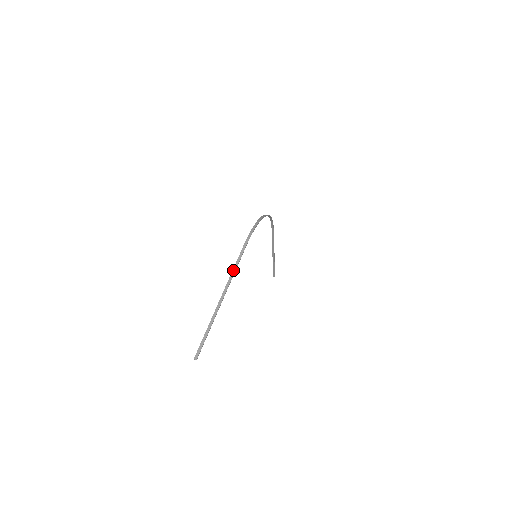
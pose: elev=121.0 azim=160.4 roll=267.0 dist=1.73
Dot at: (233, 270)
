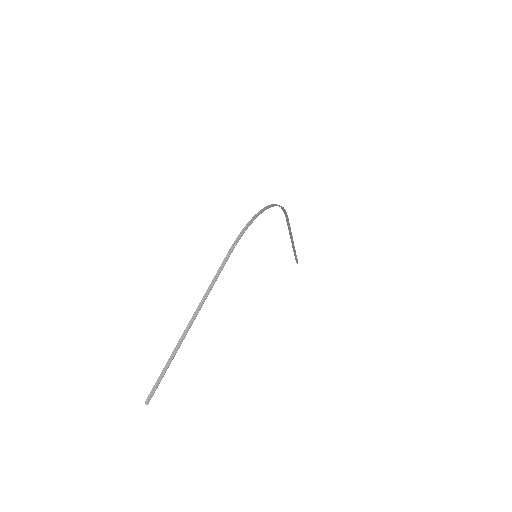
Dot at: (209, 287)
